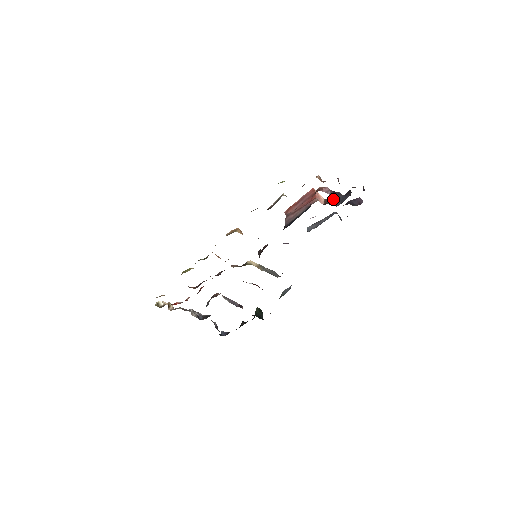
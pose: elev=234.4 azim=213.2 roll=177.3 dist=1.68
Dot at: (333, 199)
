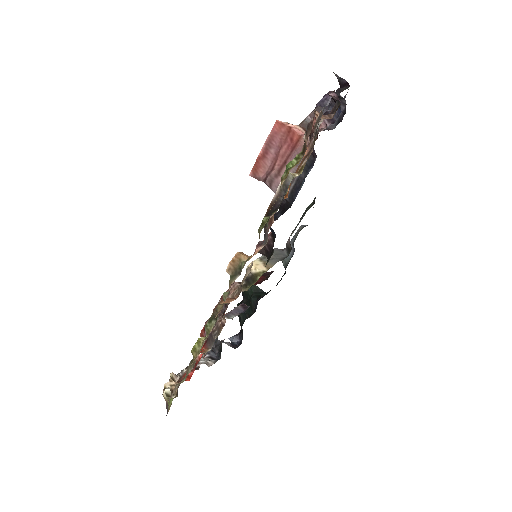
Dot at: occluded
